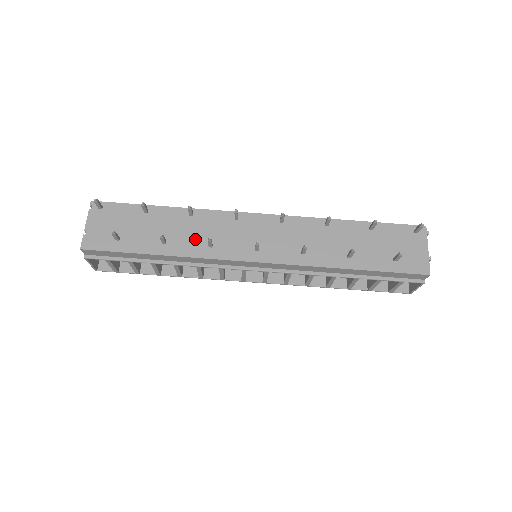
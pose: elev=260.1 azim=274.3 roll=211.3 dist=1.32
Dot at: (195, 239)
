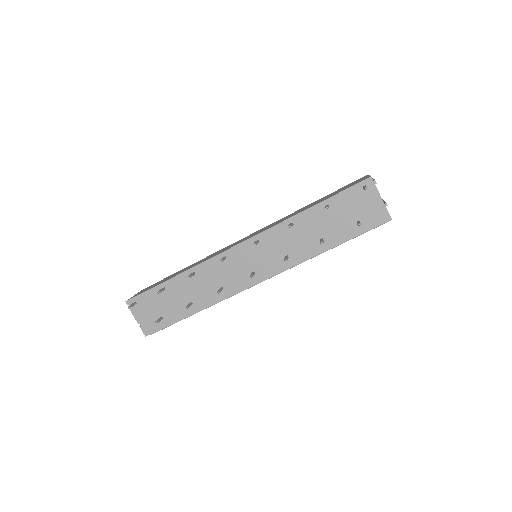
Dot at: (208, 290)
